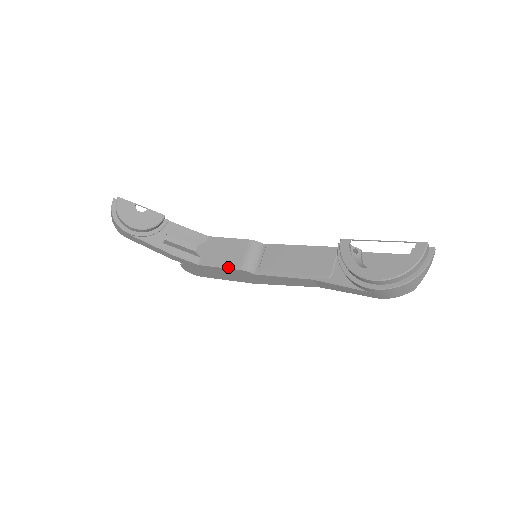
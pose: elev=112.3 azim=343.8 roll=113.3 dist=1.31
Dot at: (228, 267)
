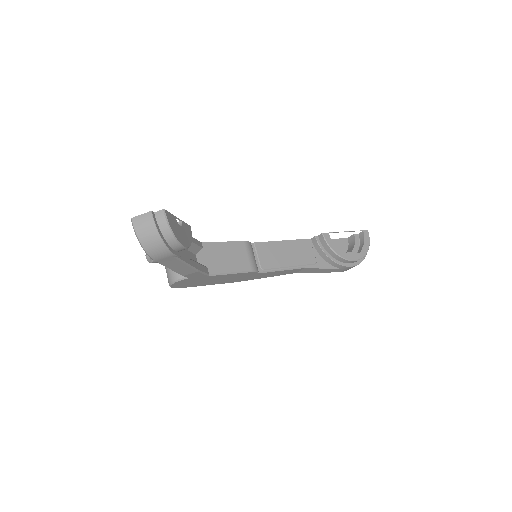
Dot at: (241, 272)
